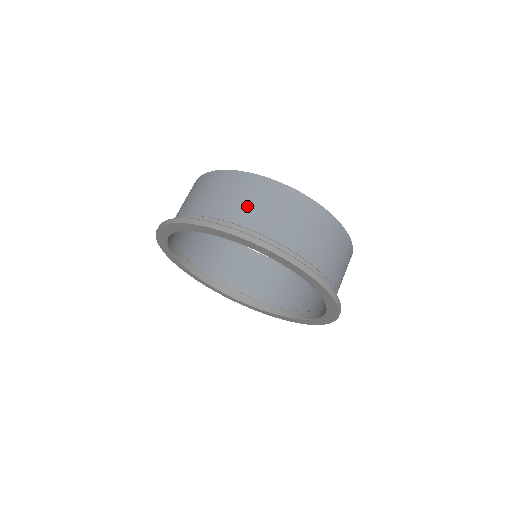
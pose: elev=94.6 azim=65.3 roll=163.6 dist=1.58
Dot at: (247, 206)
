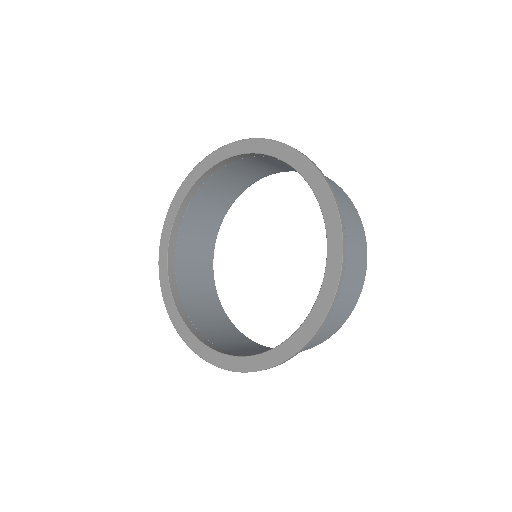
Dot at: occluded
